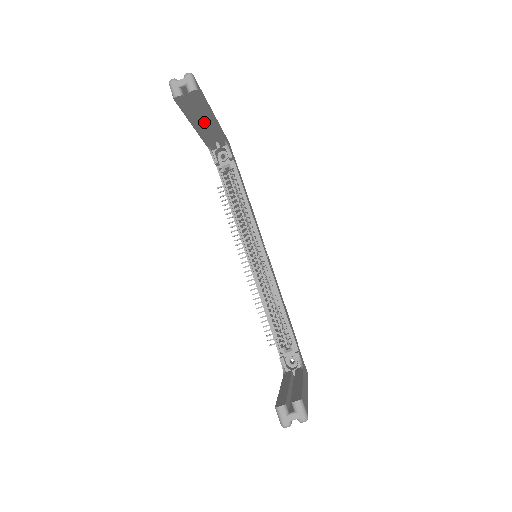
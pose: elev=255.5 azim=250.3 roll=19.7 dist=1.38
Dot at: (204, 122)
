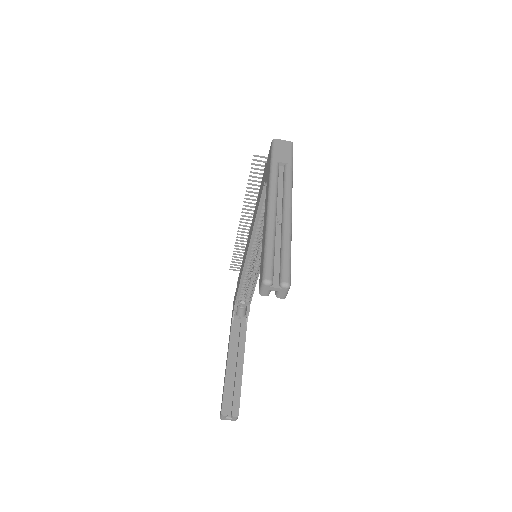
Dot at: occluded
